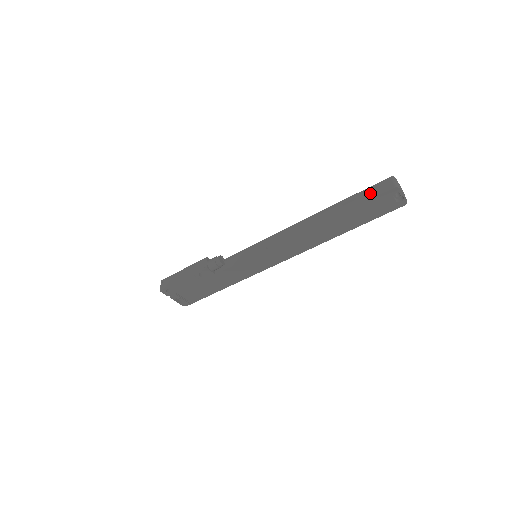
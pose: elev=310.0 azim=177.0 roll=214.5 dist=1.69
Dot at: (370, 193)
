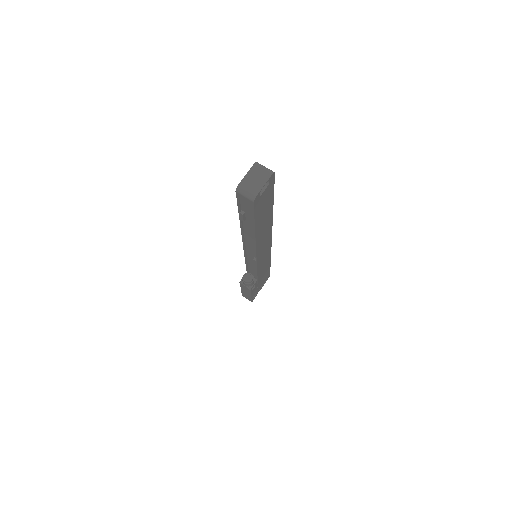
Dot at: (245, 206)
